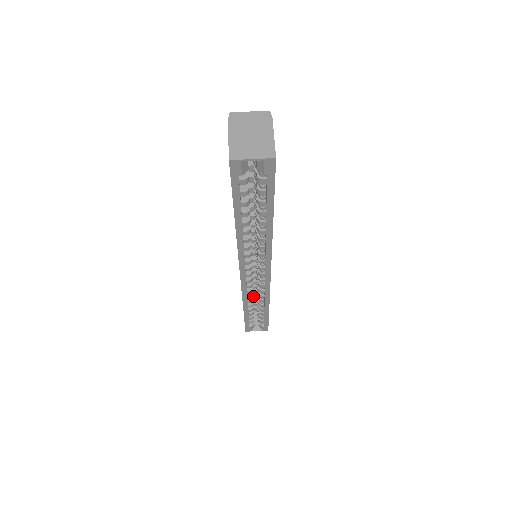
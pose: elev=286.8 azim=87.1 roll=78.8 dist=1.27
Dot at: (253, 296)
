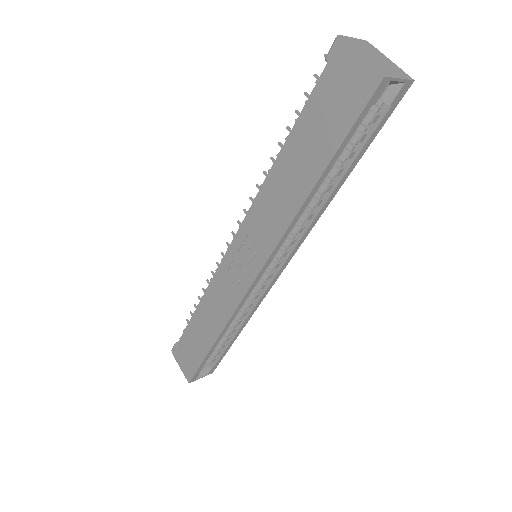
Dot at: occluded
